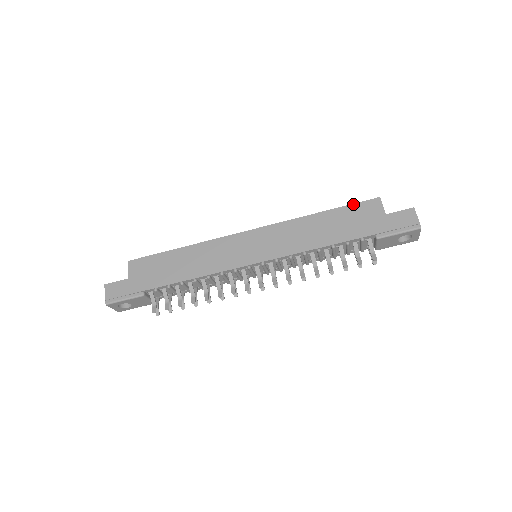
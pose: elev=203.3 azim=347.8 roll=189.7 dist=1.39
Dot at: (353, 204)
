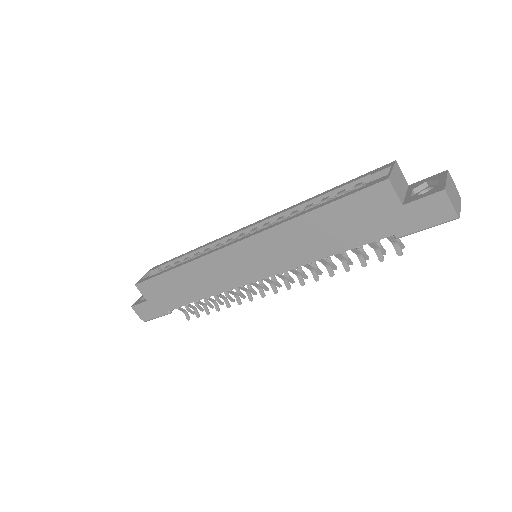
Dot at: (351, 195)
